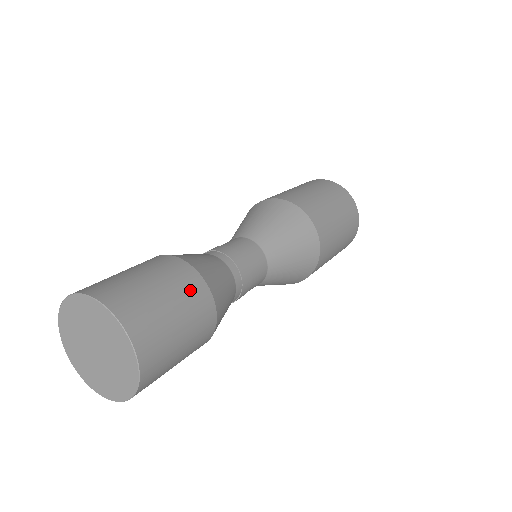
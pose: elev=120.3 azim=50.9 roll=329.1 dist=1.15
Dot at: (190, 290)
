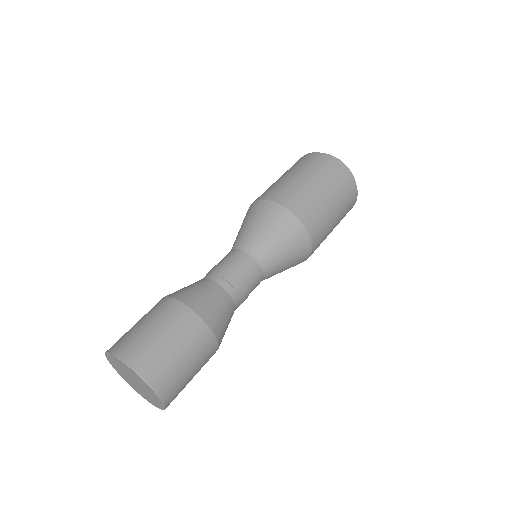
Dot at: (205, 351)
